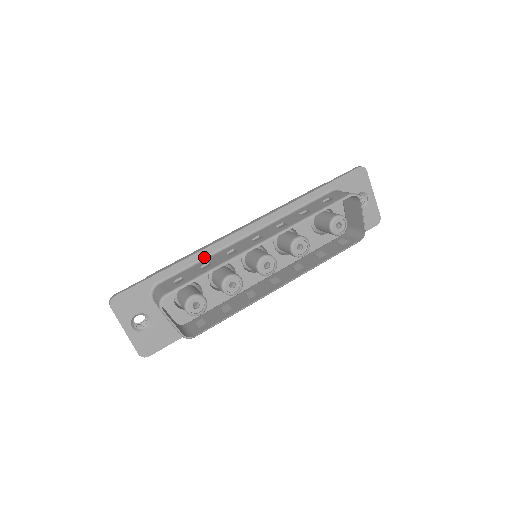
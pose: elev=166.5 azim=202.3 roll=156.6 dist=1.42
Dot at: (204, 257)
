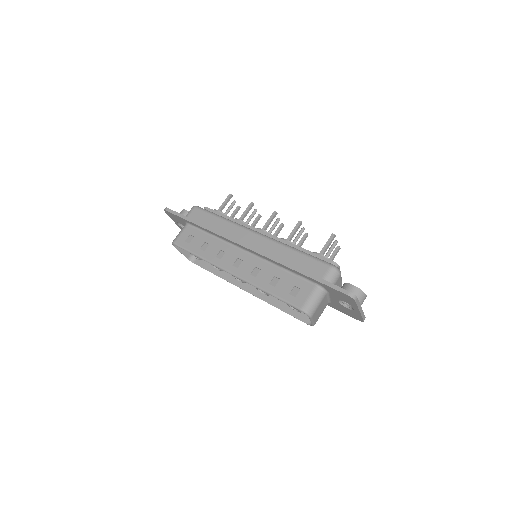
Dot at: (215, 235)
